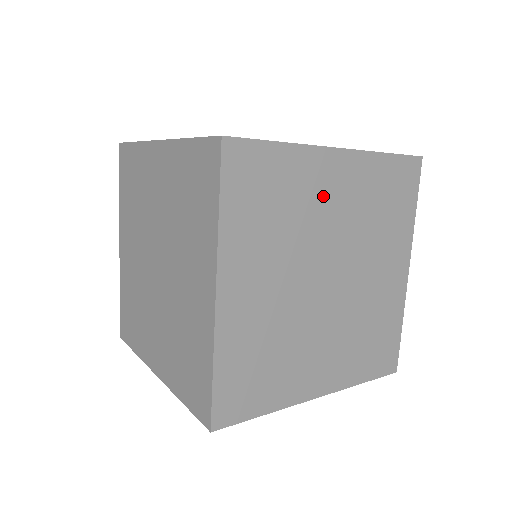
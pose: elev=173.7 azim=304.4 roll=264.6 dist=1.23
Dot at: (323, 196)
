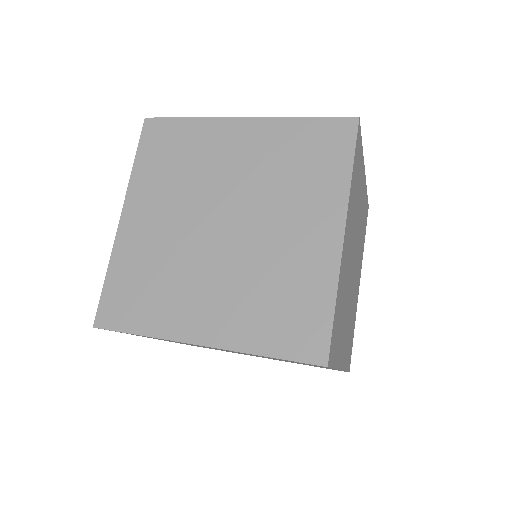
Dot at: (224, 154)
